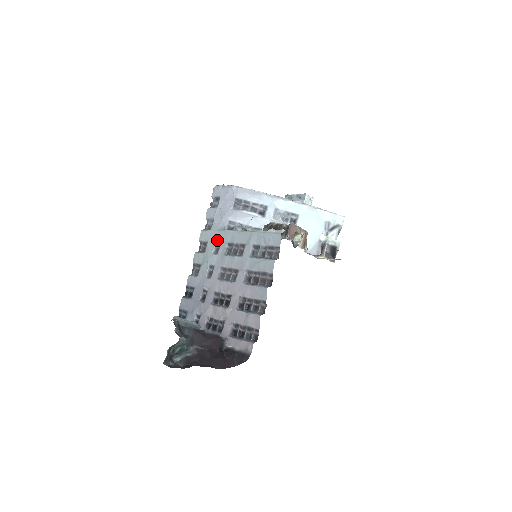
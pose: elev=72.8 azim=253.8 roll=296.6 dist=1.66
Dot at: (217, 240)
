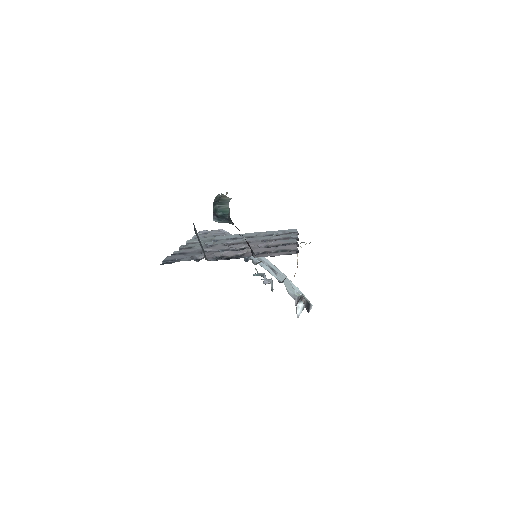
Dot at: (214, 239)
